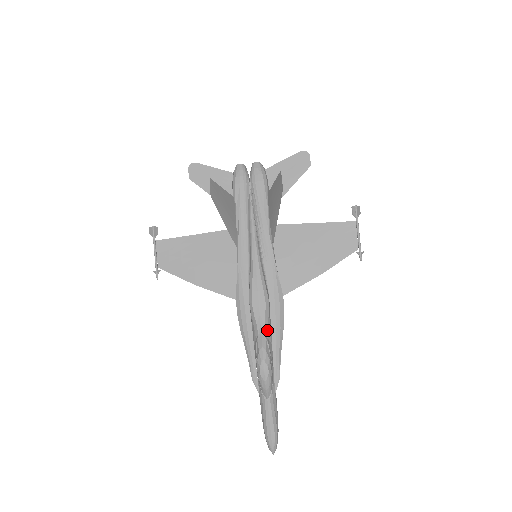
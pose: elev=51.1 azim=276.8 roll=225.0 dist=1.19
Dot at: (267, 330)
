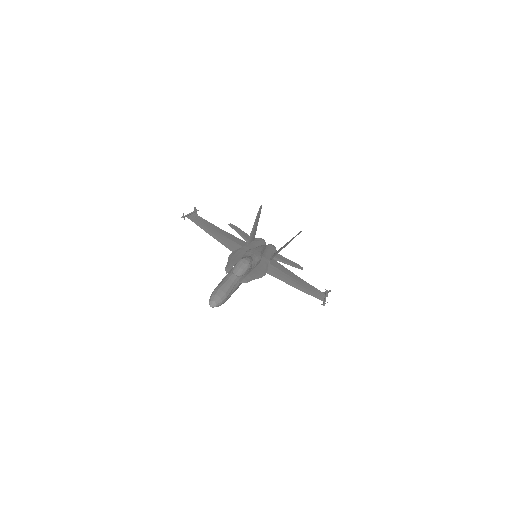
Dot at: (254, 262)
